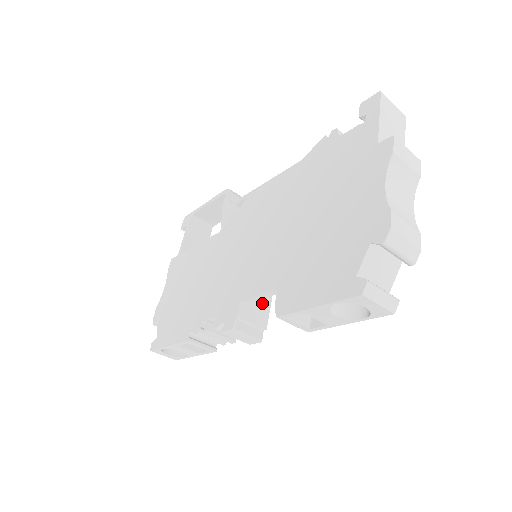
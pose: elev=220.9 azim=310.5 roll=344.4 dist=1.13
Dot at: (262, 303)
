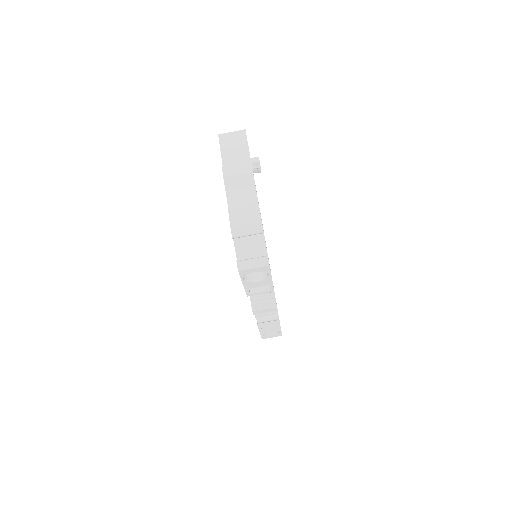
Dot at: occluded
